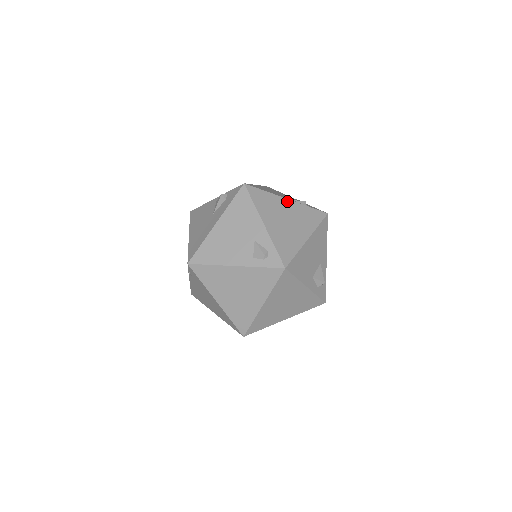
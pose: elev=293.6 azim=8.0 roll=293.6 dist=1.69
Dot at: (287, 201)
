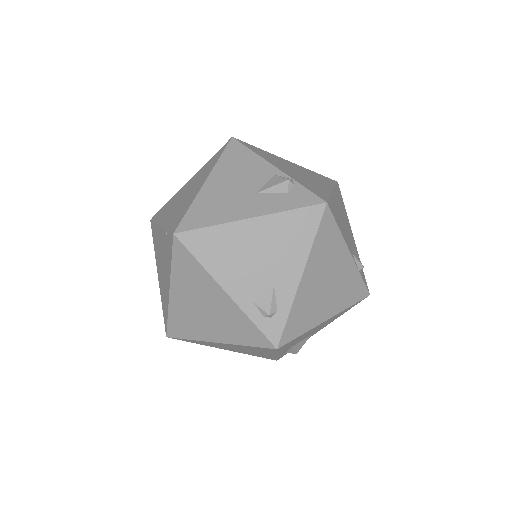
Dot at: (348, 256)
